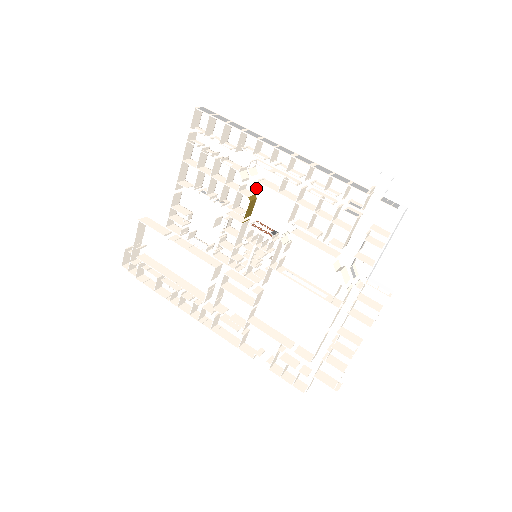
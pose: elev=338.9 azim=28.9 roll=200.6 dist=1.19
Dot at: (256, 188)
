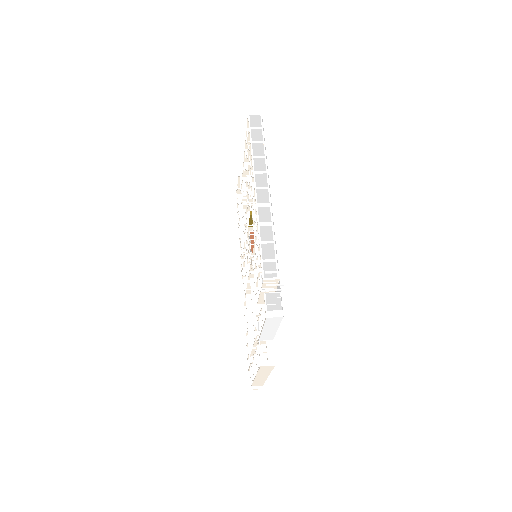
Dot at: occluded
